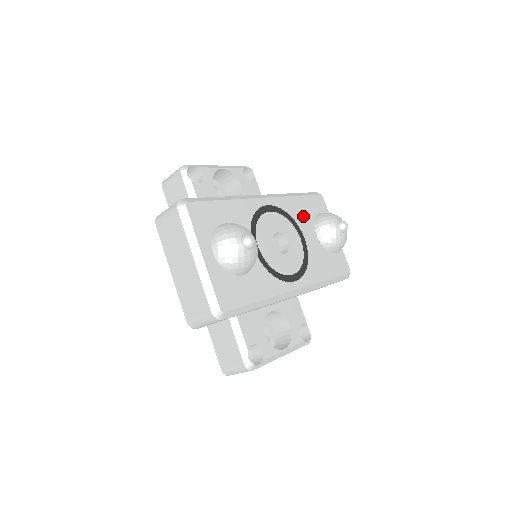
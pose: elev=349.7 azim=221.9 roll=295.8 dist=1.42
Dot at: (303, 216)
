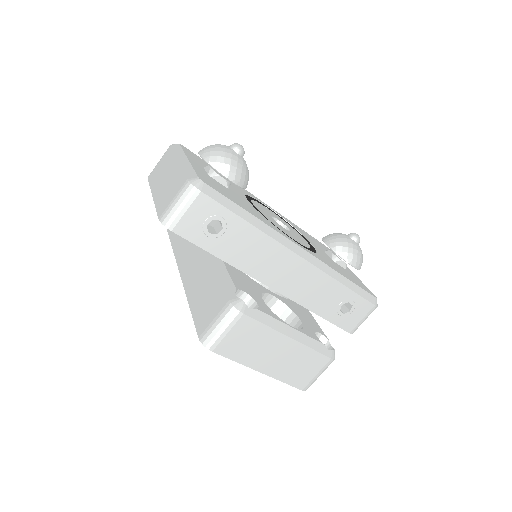
Dot at: (309, 238)
